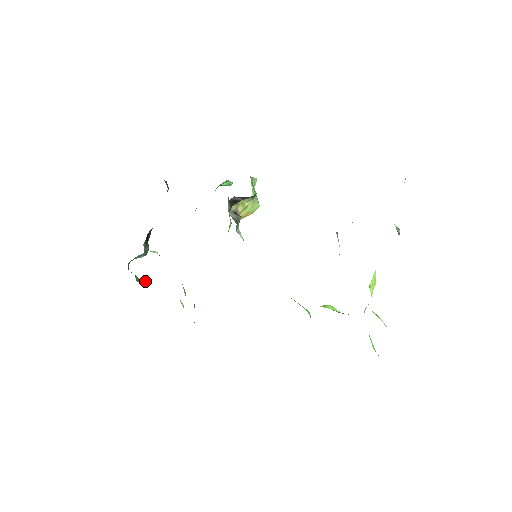
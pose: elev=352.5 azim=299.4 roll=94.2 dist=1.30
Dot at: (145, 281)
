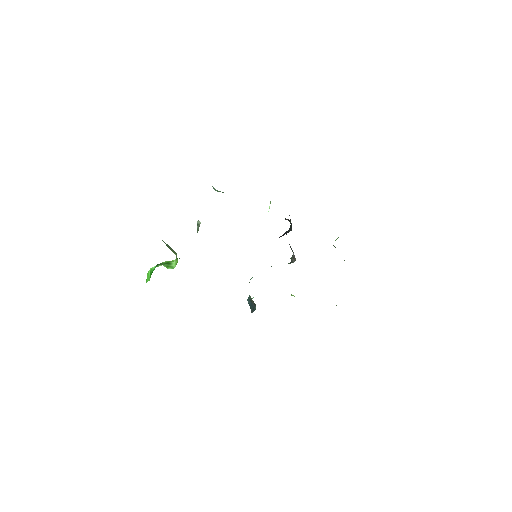
Dot at: (161, 264)
